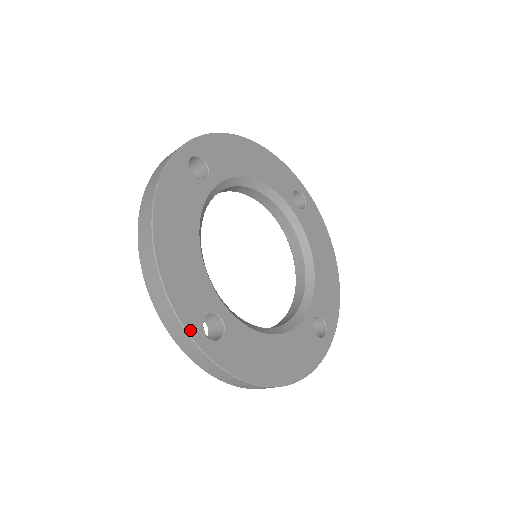
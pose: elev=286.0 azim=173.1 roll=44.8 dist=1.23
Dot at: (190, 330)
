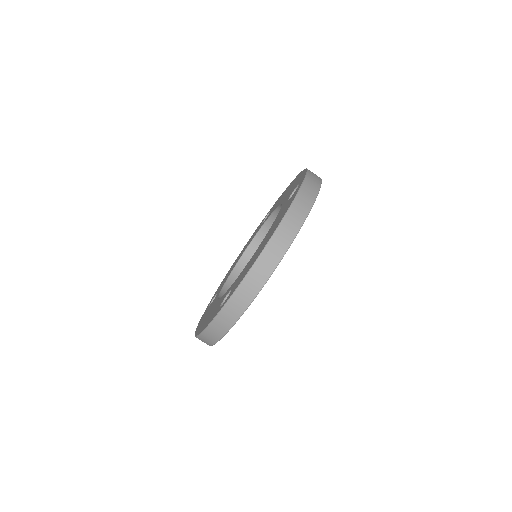
Dot at: occluded
